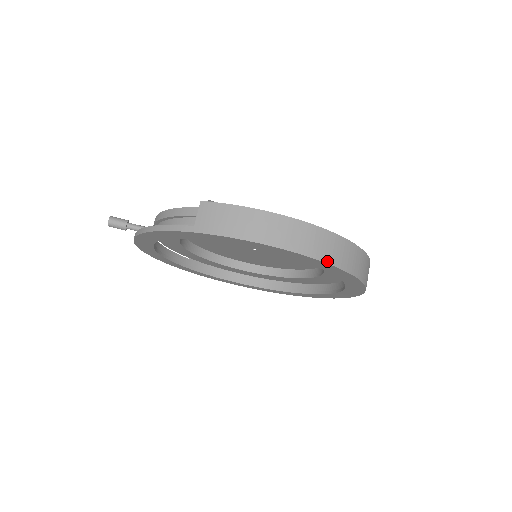
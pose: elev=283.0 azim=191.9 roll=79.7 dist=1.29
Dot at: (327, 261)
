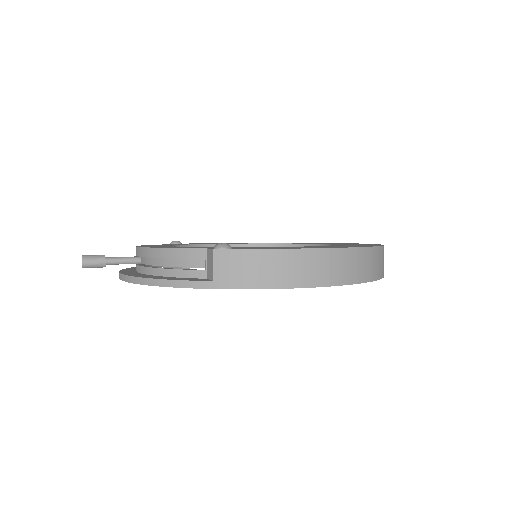
Dot at: (361, 281)
